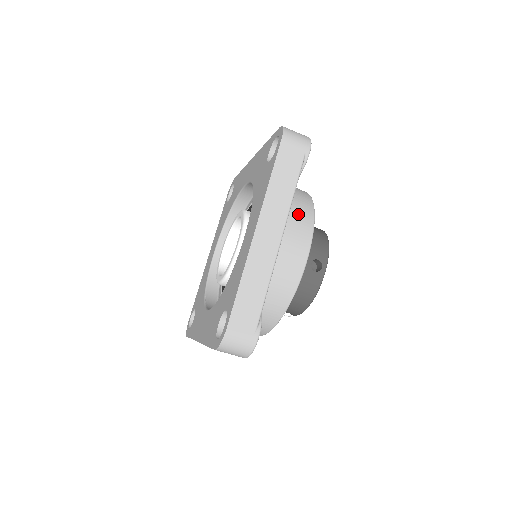
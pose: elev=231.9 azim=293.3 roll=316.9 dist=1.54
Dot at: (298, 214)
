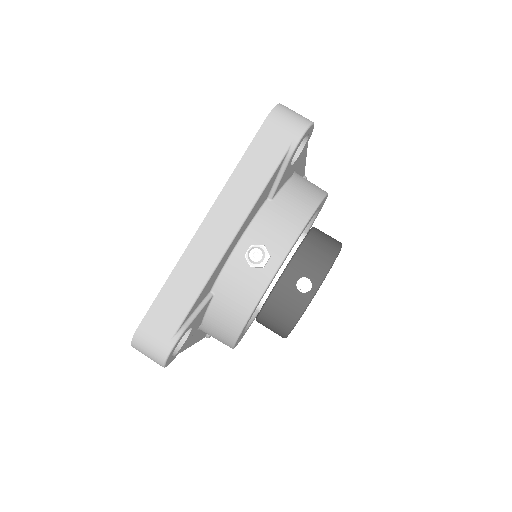
Dot at: occluded
